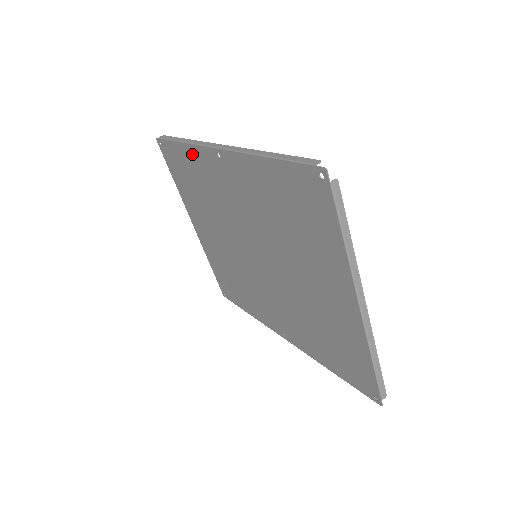
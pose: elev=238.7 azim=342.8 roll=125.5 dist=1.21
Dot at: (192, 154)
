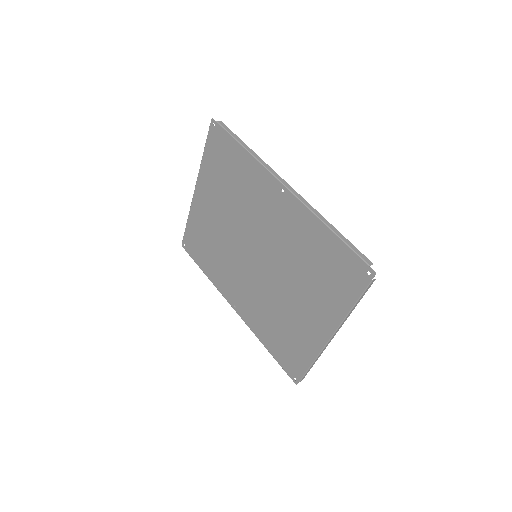
Dot at: (251, 164)
